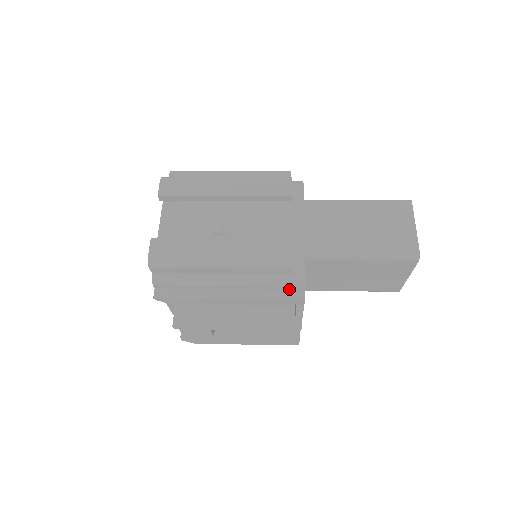
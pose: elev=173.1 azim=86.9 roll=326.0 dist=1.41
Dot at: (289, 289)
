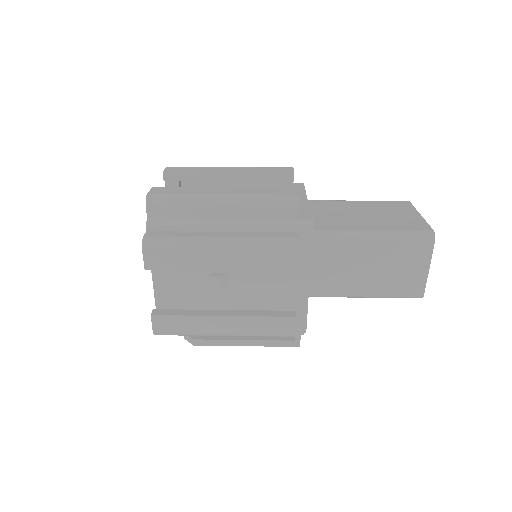
Dot at: occluded
